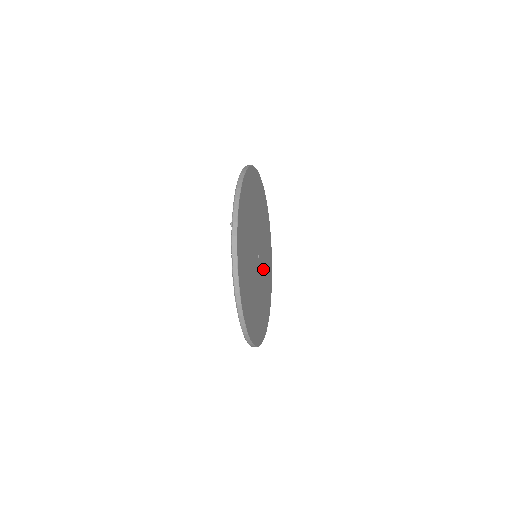
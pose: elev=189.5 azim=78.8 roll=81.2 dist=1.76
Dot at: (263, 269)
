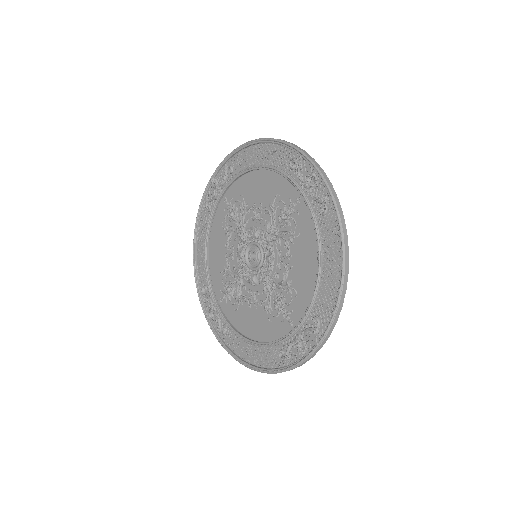
Dot at: (241, 284)
